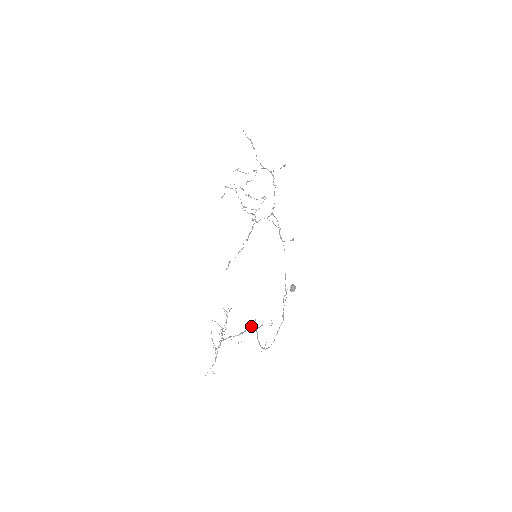
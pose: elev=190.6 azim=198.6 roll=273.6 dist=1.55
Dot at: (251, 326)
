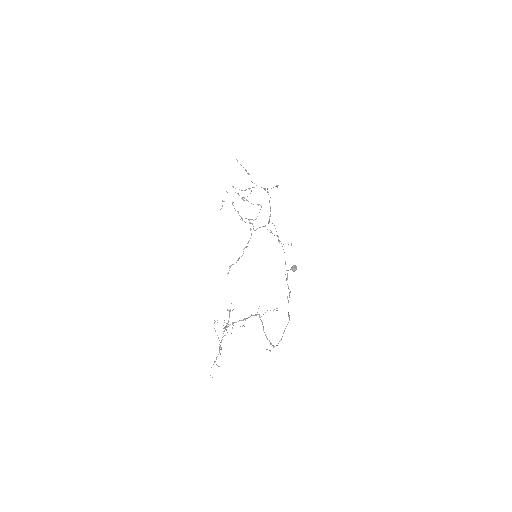
Dot at: (255, 314)
